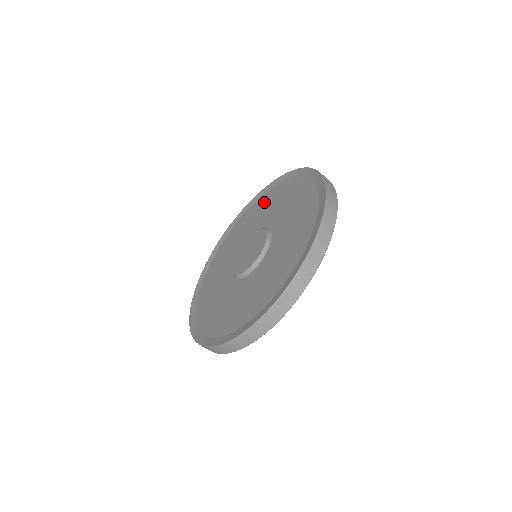
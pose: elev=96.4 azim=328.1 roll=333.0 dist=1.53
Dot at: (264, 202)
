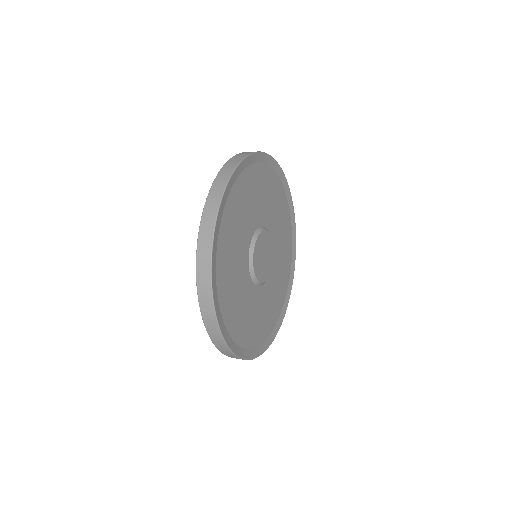
Dot at: occluded
